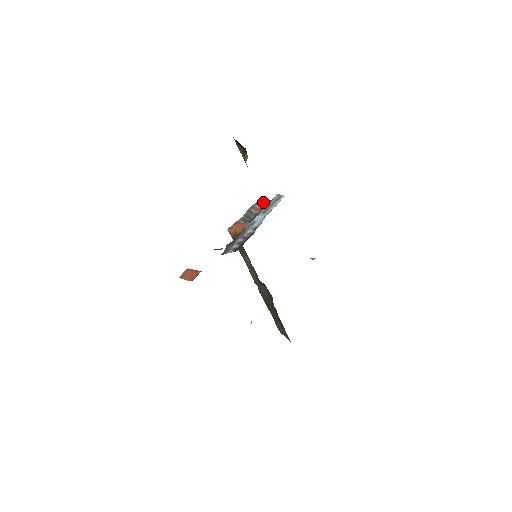
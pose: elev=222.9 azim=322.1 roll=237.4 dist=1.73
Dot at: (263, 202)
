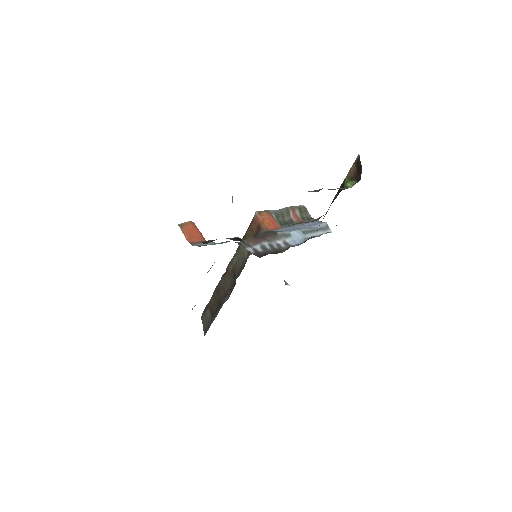
Dot at: (305, 212)
